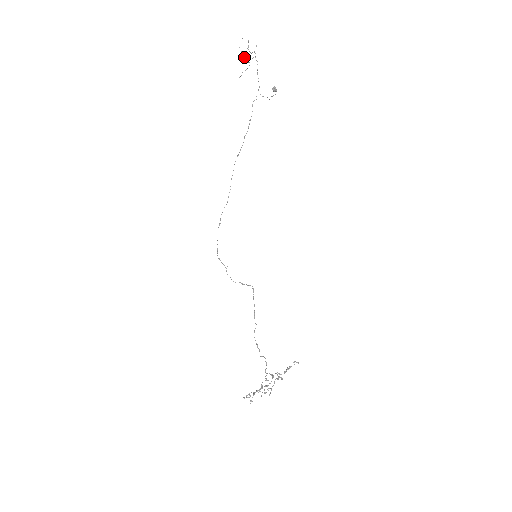
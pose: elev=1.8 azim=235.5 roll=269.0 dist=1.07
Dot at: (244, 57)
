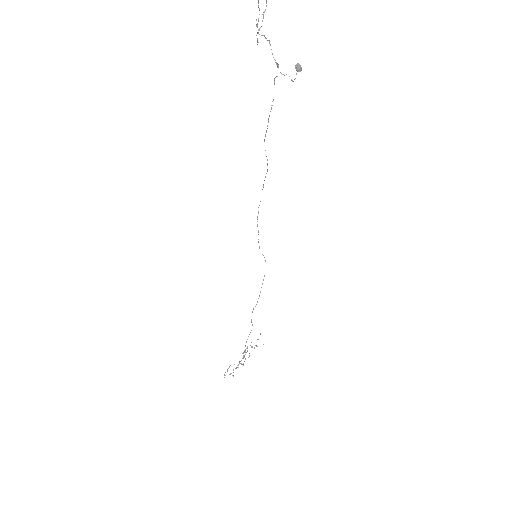
Dot at: (264, 11)
